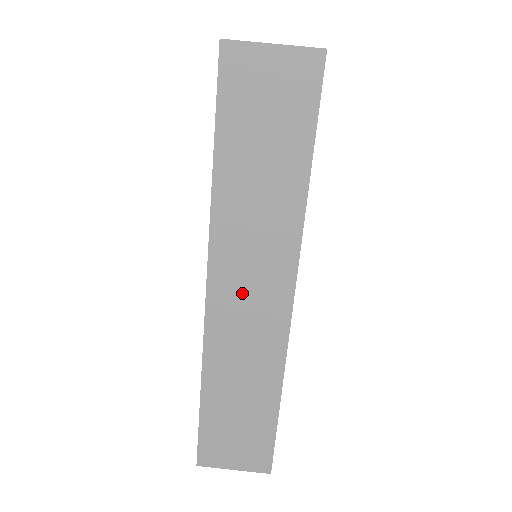
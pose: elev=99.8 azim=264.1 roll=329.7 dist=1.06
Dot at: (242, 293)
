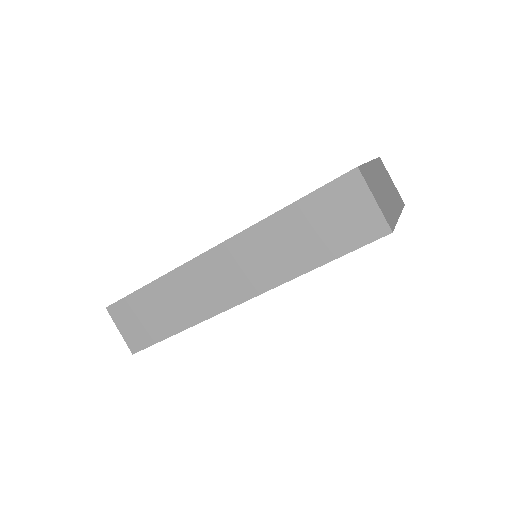
Dot at: (225, 271)
